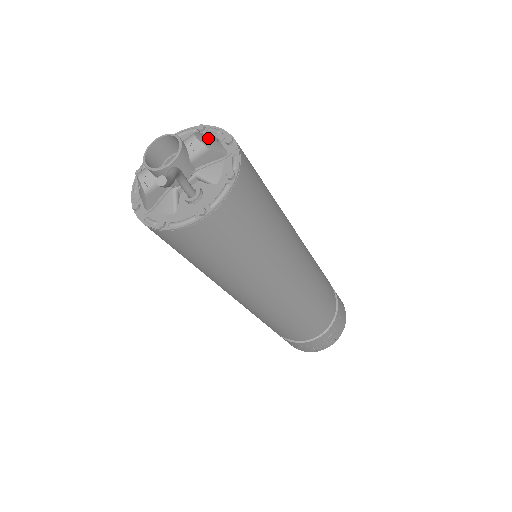
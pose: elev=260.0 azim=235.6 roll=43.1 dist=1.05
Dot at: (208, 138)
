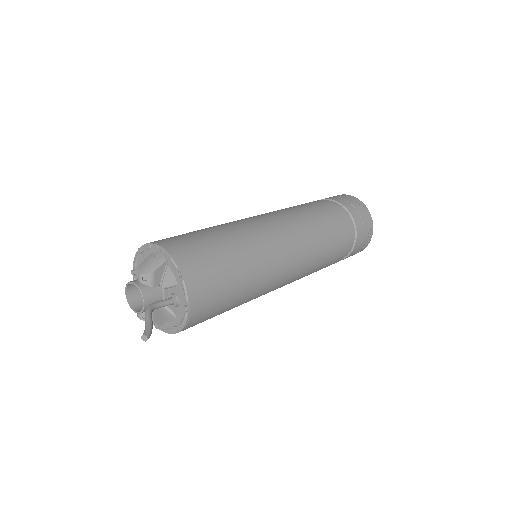
Dot at: (147, 263)
